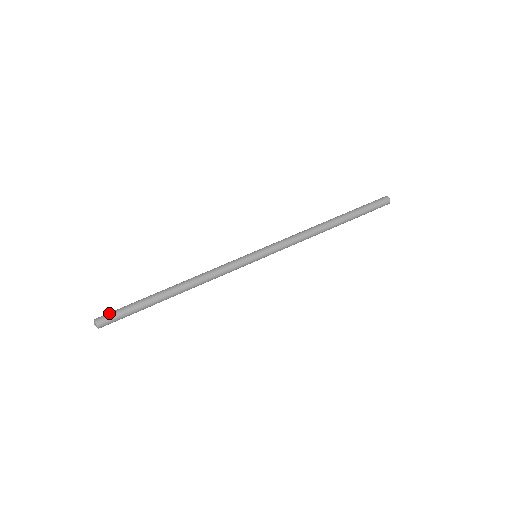
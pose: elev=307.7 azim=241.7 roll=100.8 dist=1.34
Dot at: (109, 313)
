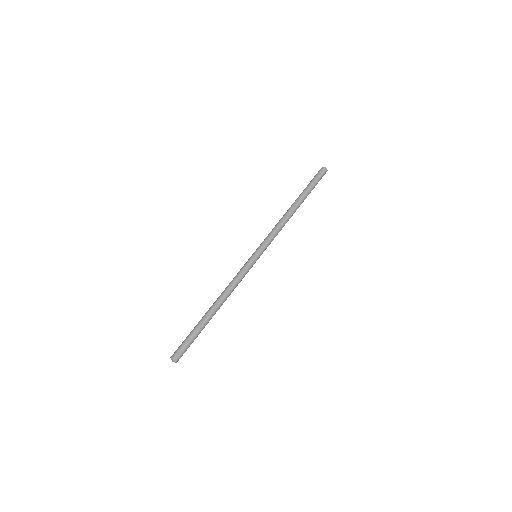
Dot at: (181, 350)
